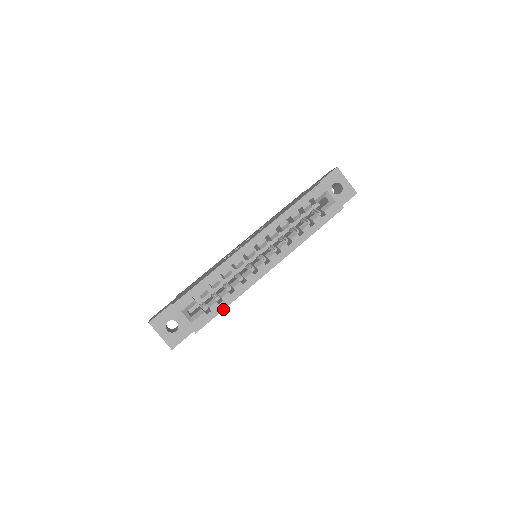
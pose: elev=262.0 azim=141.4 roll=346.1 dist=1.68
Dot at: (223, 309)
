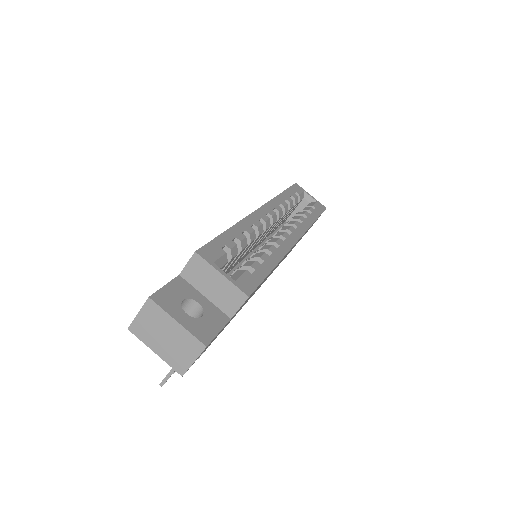
Dot at: (269, 271)
